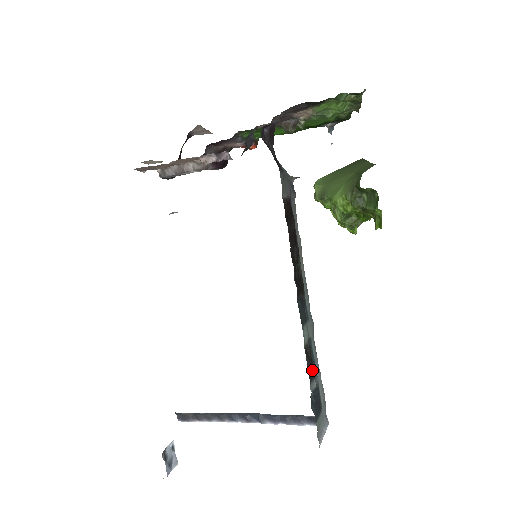
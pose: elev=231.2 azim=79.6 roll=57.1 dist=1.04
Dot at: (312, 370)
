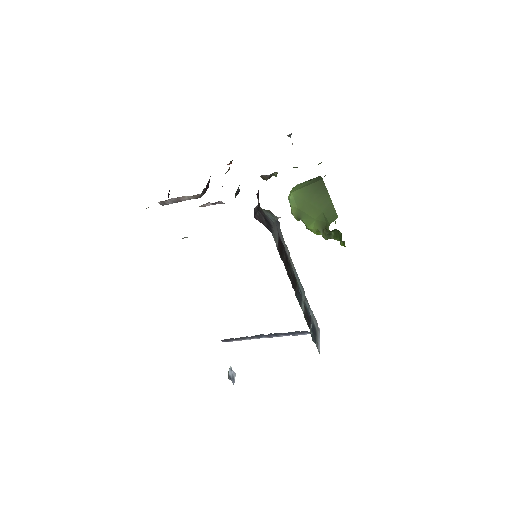
Dot at: (309, 320)
